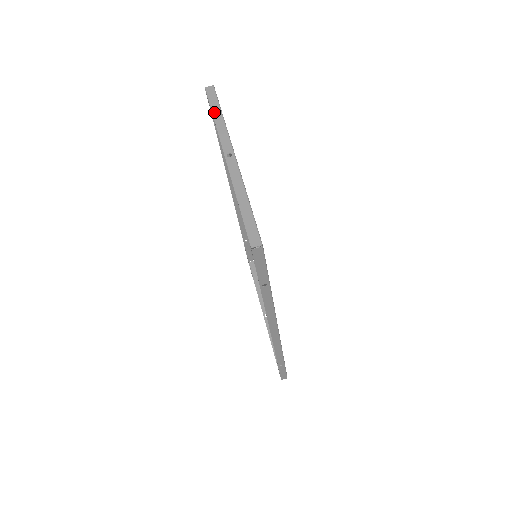
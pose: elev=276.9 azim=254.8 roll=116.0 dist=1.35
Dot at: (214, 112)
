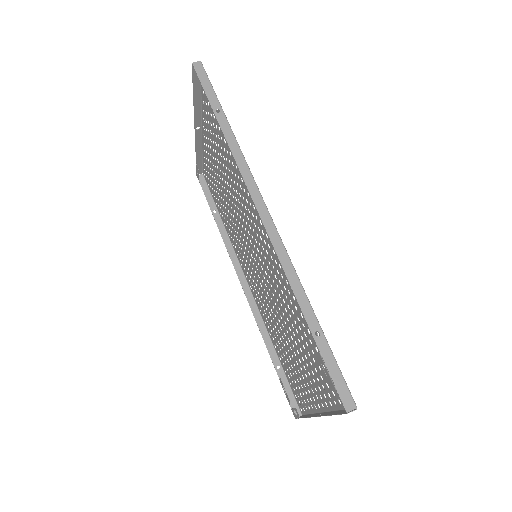
Dot at: (197, 158)
